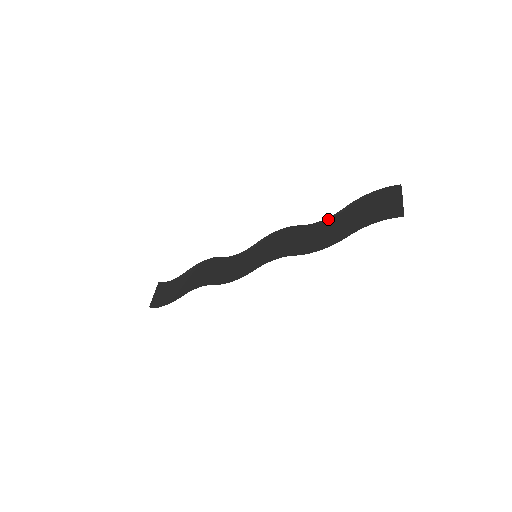
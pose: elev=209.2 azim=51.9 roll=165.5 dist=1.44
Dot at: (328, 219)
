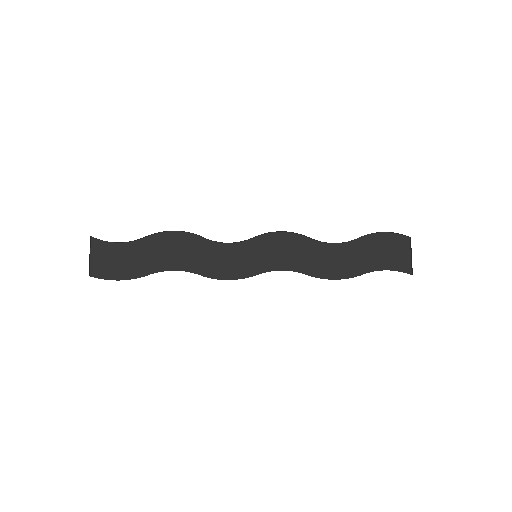
Dot at: (340, 243)
